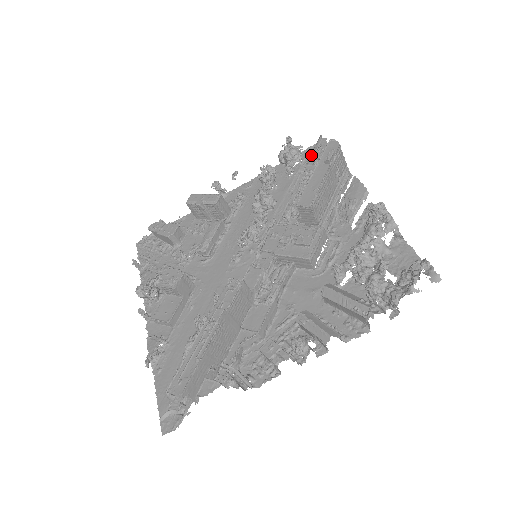
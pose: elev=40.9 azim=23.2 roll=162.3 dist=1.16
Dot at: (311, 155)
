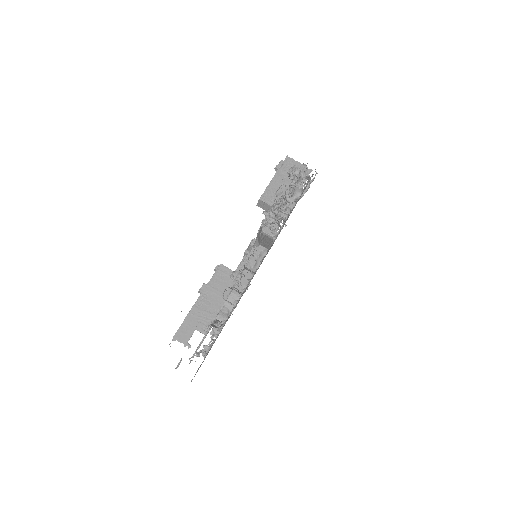
Dot at: occluded
